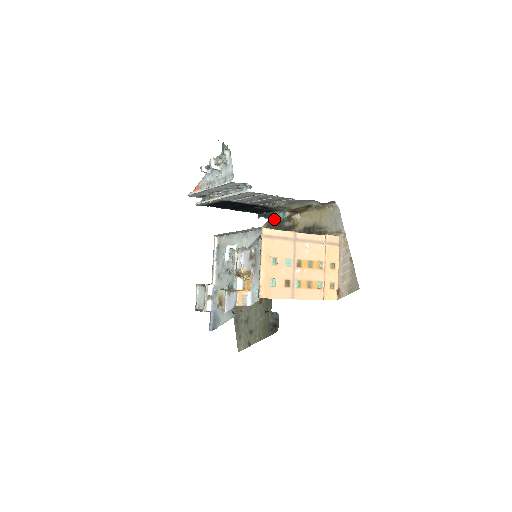
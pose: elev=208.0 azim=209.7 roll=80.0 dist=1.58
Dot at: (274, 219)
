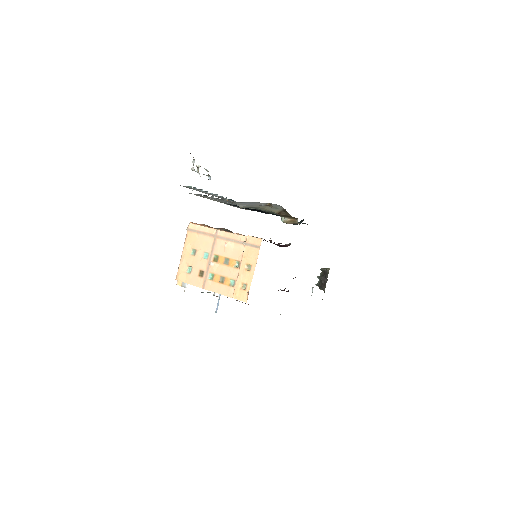
Dot at: occluded
